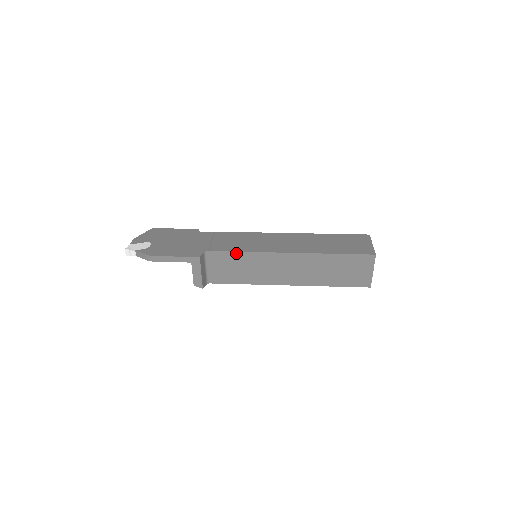
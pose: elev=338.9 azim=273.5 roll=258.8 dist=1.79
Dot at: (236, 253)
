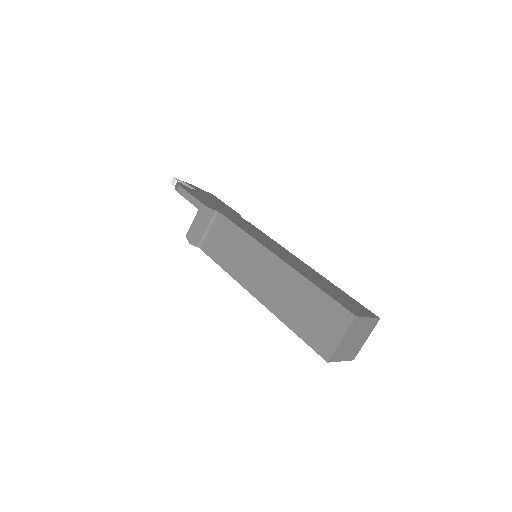
Dot at: (237, 228)
